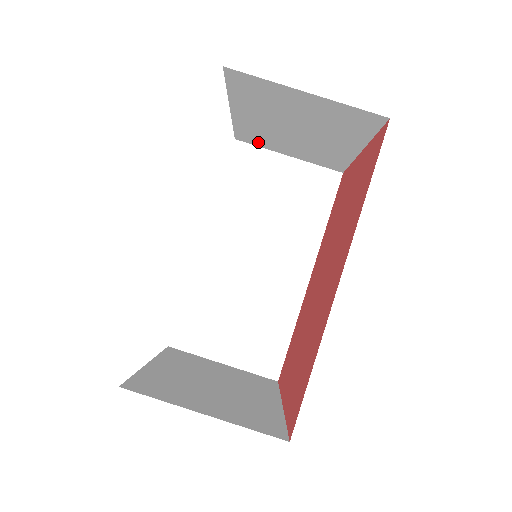
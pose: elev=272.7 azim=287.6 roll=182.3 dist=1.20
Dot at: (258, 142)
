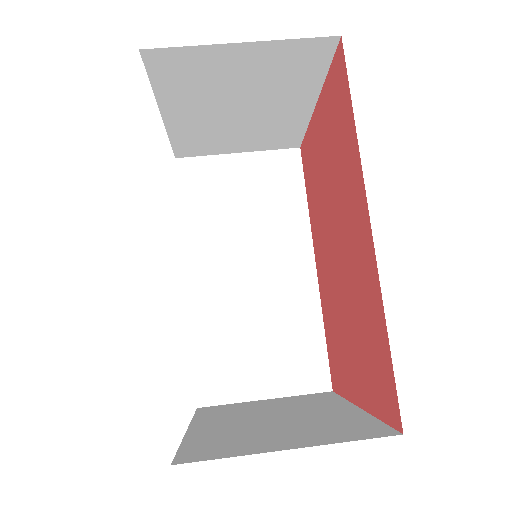
Dot at: (201, 150)
